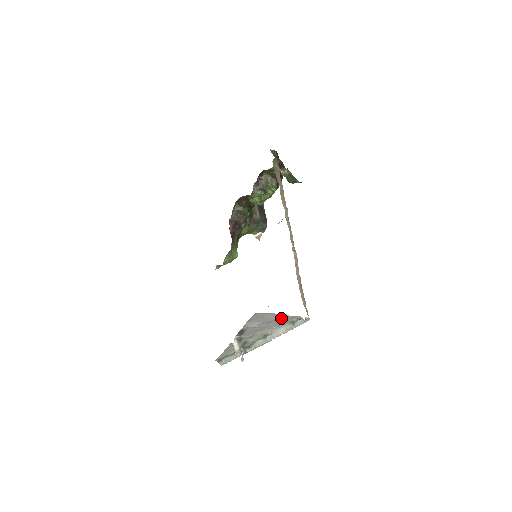
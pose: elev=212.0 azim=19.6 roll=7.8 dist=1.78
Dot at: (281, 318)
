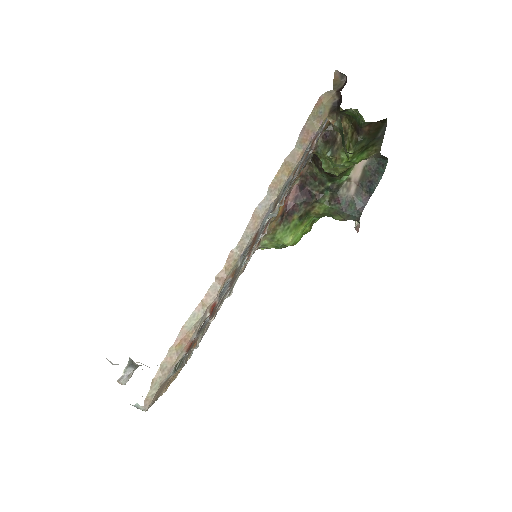
Dot at: occluded
